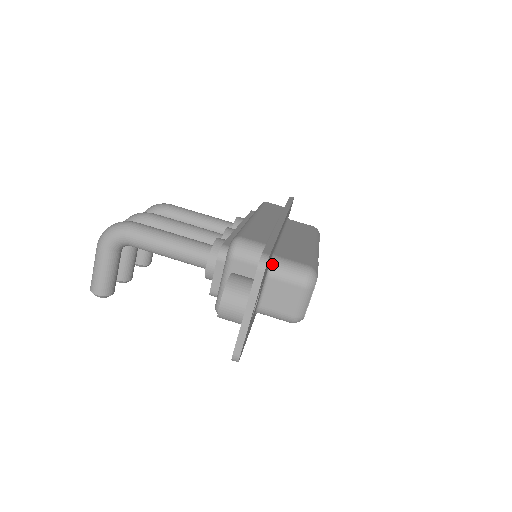
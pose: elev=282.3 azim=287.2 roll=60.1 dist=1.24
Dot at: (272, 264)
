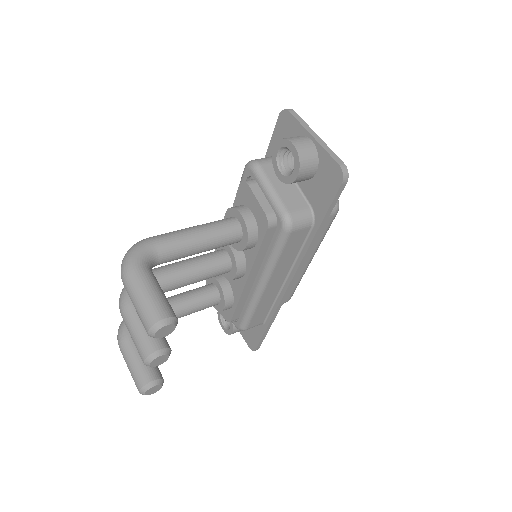
Dot at: occluded
